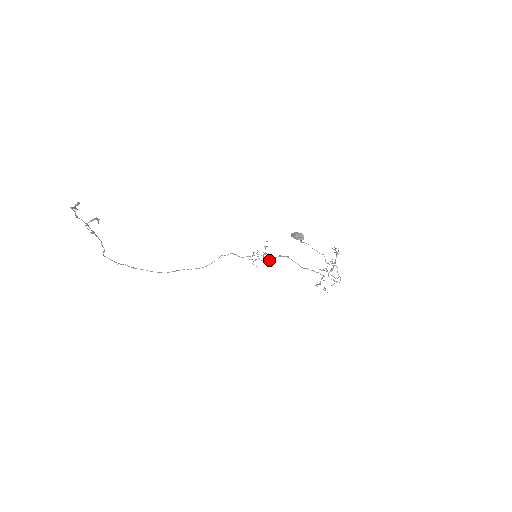
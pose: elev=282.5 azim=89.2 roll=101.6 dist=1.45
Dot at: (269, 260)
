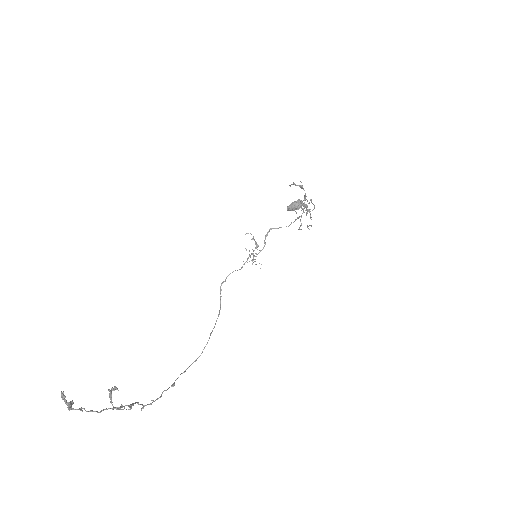
Dot at: (263, 248)
